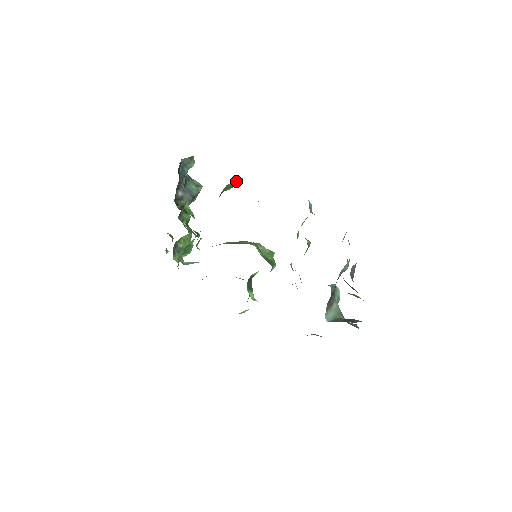
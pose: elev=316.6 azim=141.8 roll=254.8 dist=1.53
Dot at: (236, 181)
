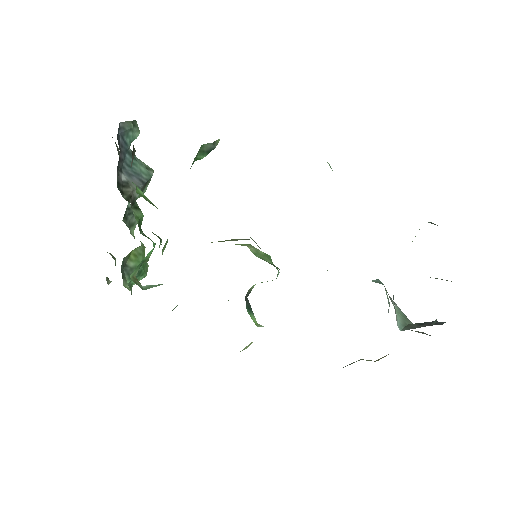
Dot at: occluded
